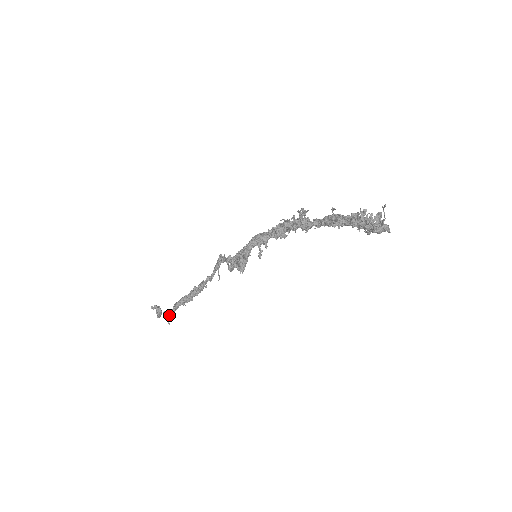
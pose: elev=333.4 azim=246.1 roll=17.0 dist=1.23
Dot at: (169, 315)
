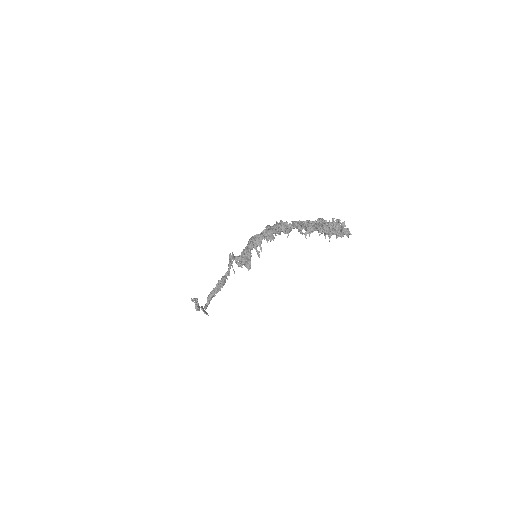
Dot at: (205, 308)
